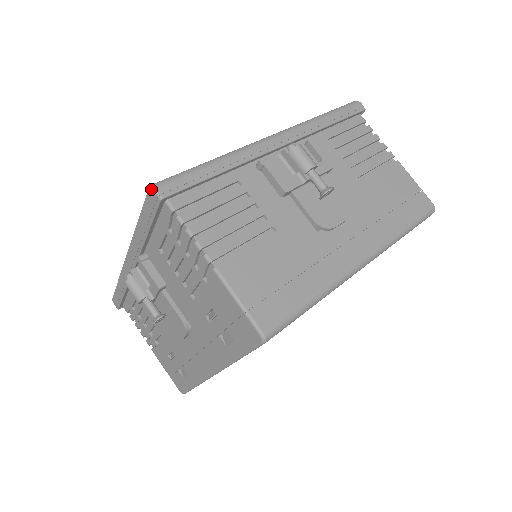
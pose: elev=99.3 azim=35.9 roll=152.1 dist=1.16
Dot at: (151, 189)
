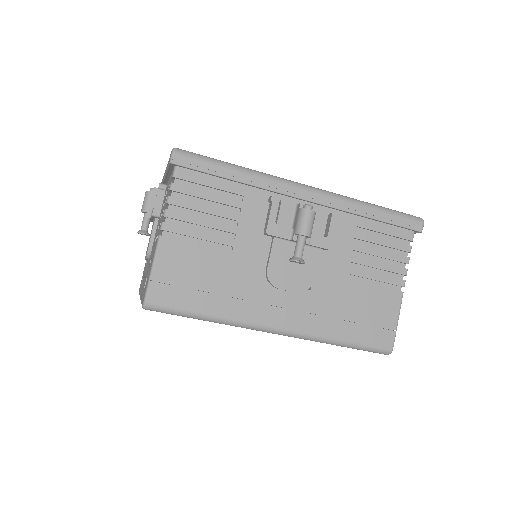
Dot at: (172, 150)
